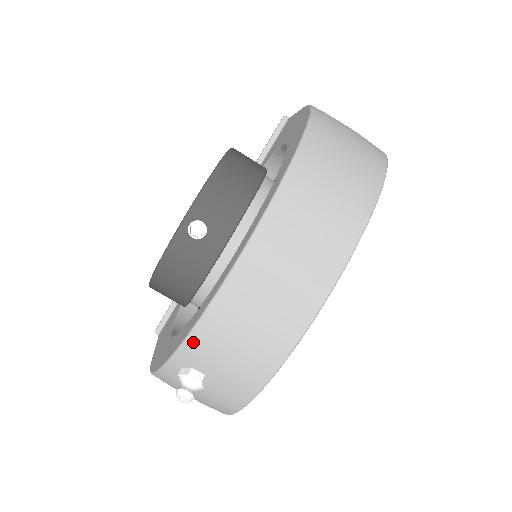
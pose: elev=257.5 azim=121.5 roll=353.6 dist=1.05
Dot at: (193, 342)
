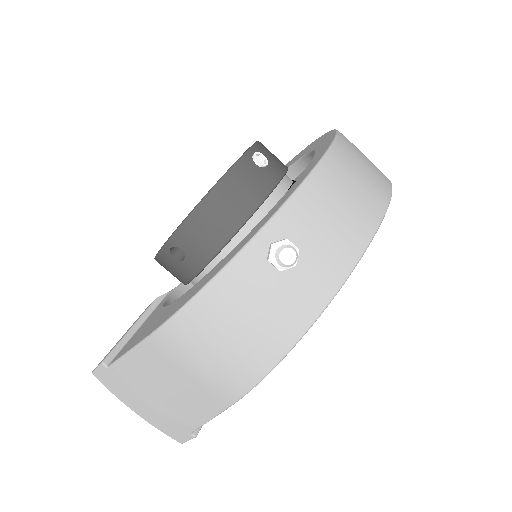
Dot at: (293, 206)
